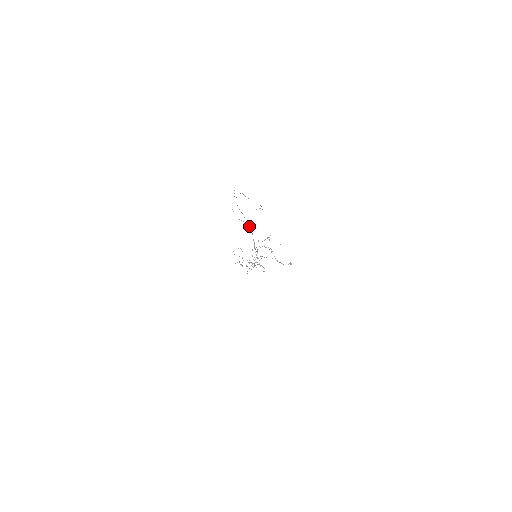
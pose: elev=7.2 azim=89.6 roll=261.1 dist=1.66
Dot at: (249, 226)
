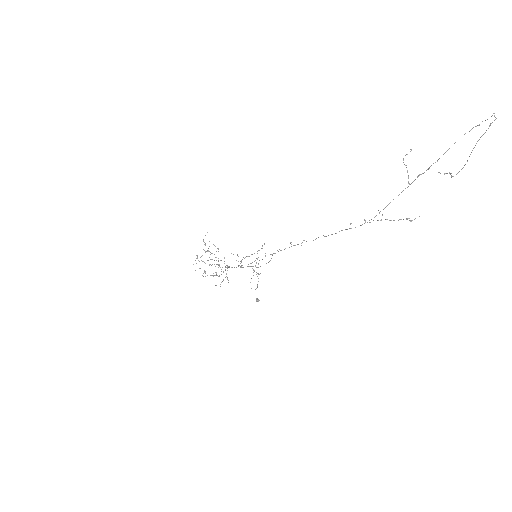
Dot at: (410, 184)
